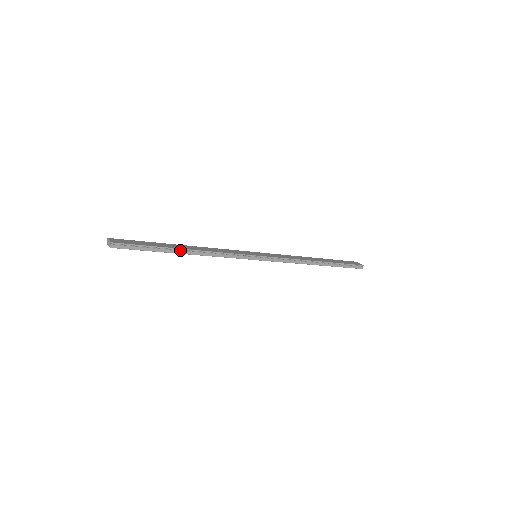
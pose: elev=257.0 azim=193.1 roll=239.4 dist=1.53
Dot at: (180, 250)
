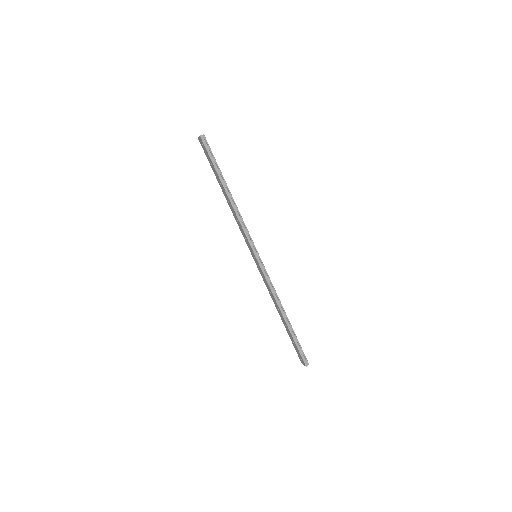
Dot at: (227, 187)
